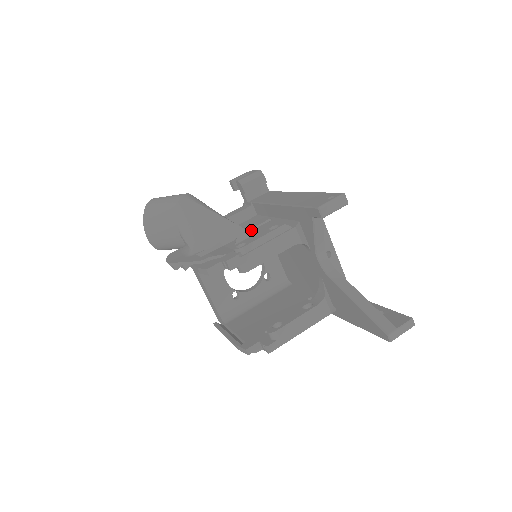
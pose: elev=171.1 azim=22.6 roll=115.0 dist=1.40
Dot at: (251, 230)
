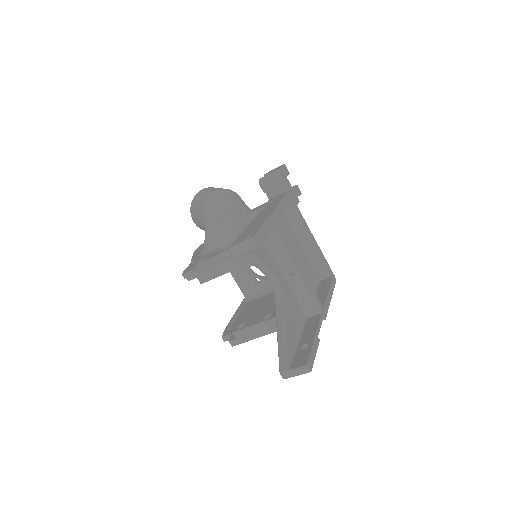
Dot at: occluded
